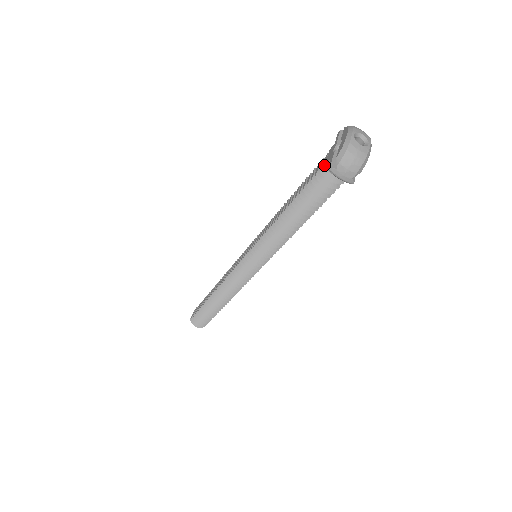
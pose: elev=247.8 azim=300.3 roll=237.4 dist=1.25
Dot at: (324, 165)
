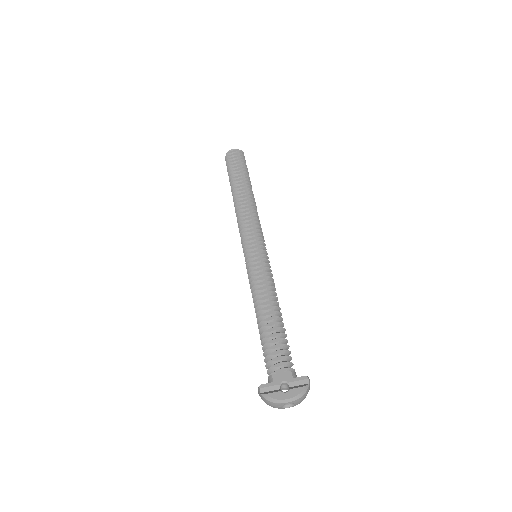
Dot at: (273, 373)
